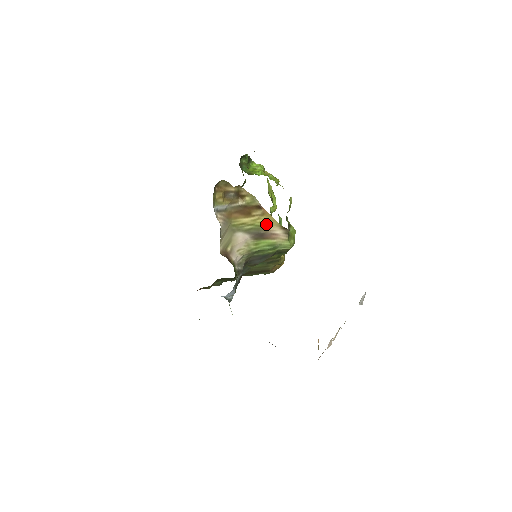
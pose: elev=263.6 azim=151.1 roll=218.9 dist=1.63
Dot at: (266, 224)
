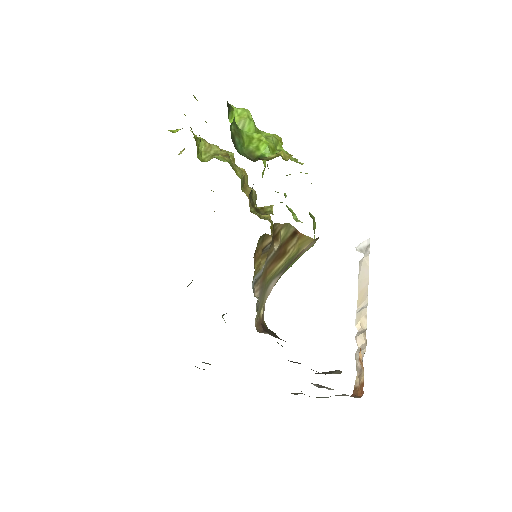
Dot at: (299, 248)
